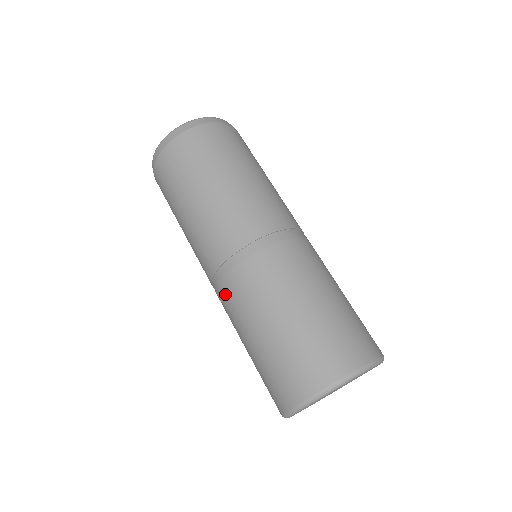
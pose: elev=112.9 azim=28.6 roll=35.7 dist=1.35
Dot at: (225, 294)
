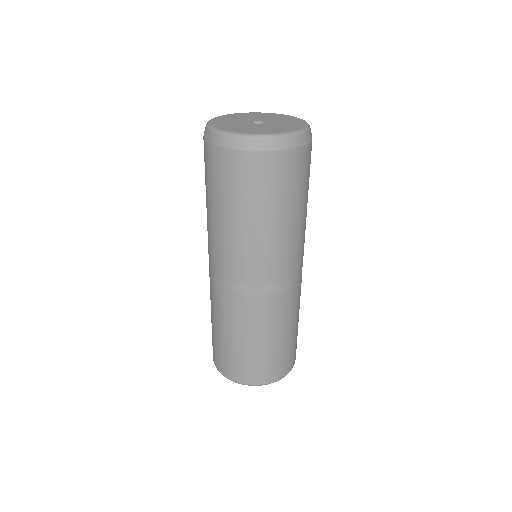
Dot at: (217, 293)
